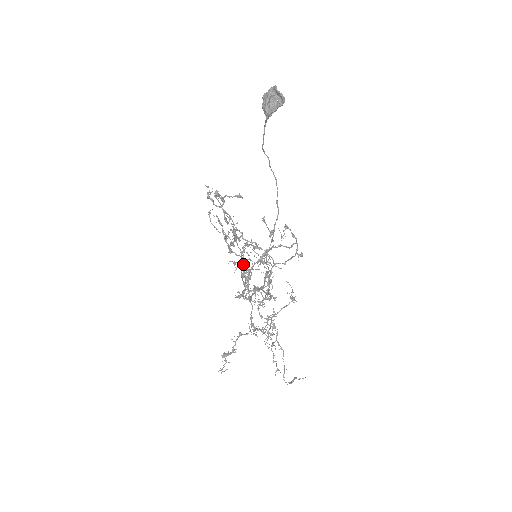
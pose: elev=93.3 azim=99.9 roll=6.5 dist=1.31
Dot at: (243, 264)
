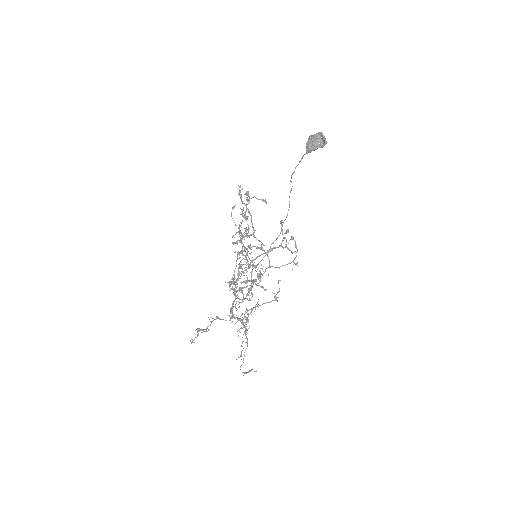
Dot at: (246, 256)
